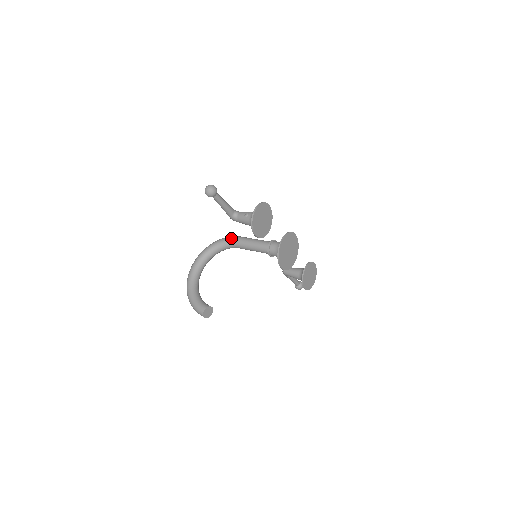
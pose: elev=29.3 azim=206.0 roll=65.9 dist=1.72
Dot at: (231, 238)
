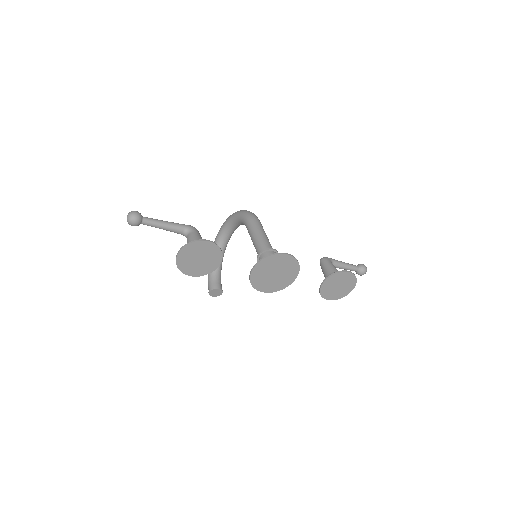
Dot at: (245, 218)
